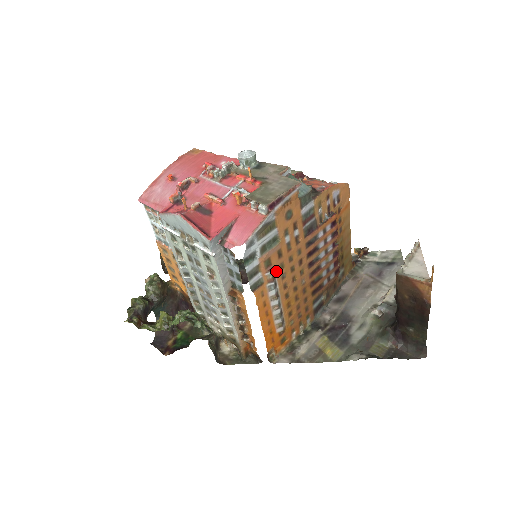
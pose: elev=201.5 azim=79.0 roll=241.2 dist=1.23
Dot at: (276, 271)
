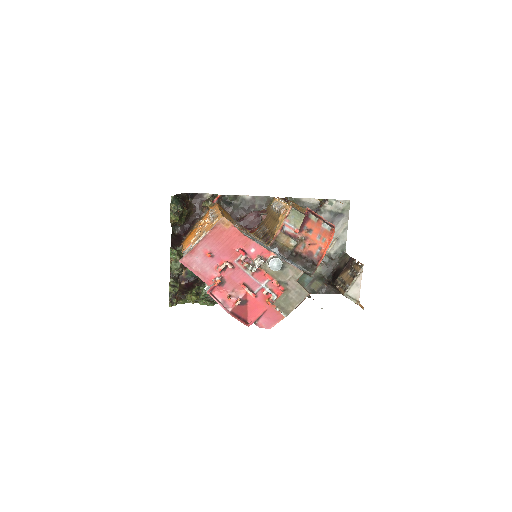
Dot at: occluded
